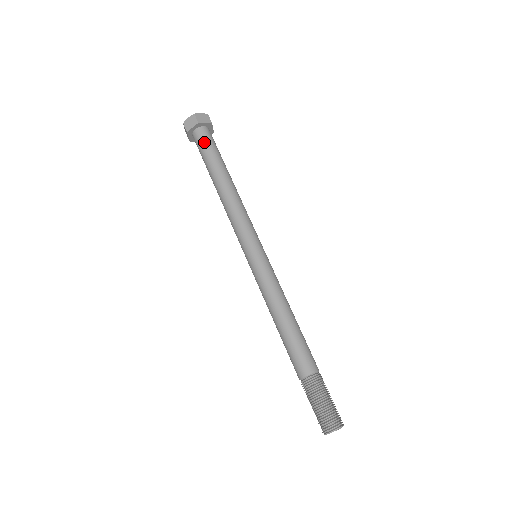
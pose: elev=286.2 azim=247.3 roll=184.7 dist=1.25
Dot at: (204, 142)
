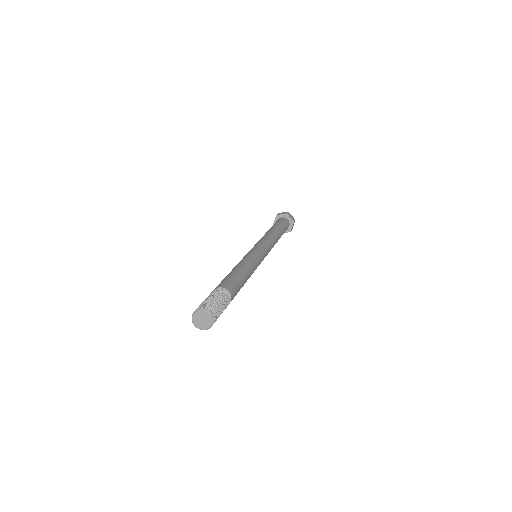
Dot at: (281, 220)
